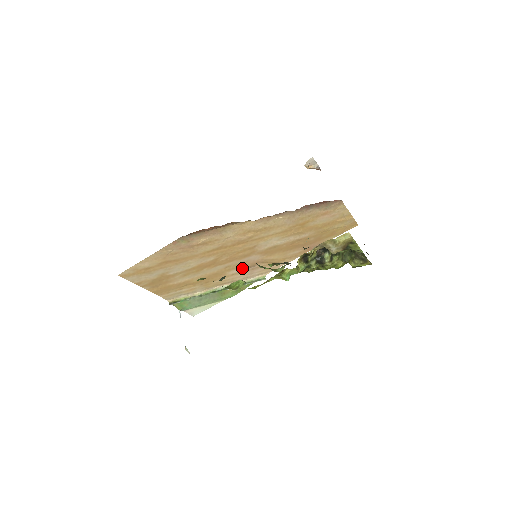
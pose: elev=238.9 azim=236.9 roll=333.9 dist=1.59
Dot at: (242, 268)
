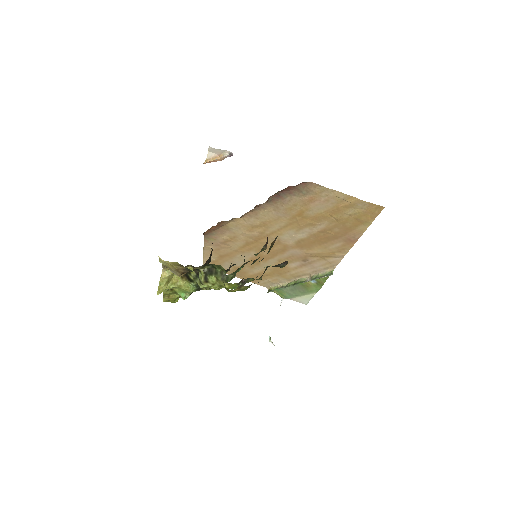
Dot at: (297, 262)
